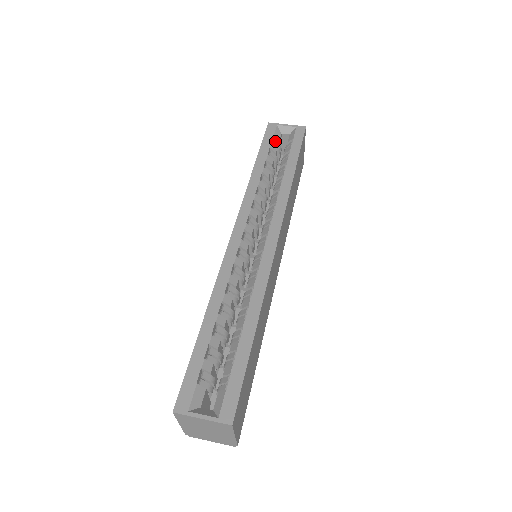
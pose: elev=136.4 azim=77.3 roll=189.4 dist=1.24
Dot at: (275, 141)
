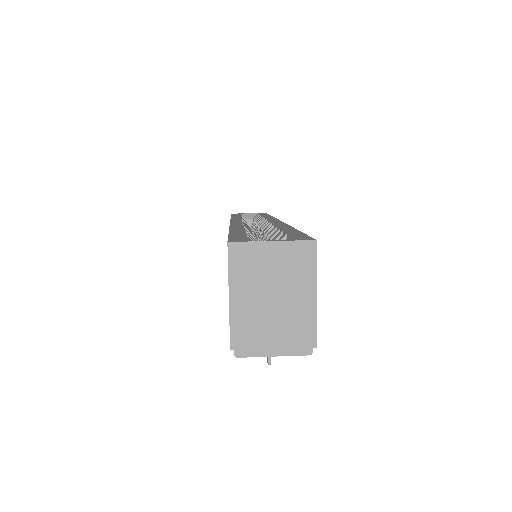
Dot at: occluded
